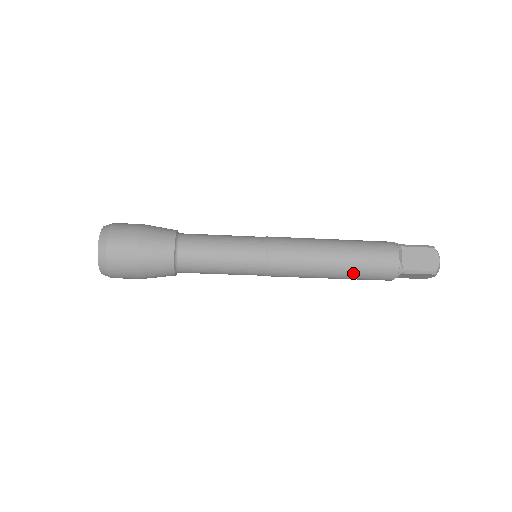
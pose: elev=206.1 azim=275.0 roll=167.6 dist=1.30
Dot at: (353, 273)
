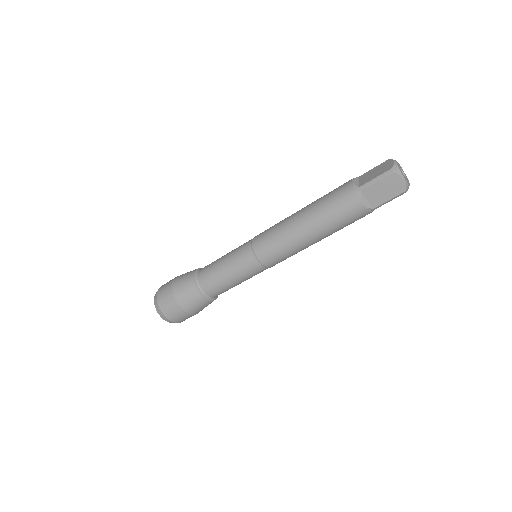
Dot at: (319, 216)
